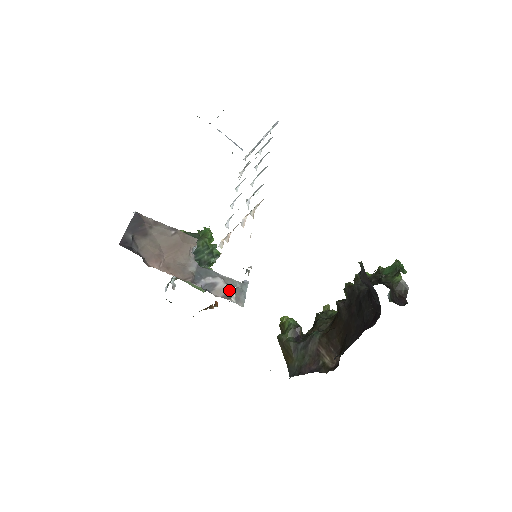
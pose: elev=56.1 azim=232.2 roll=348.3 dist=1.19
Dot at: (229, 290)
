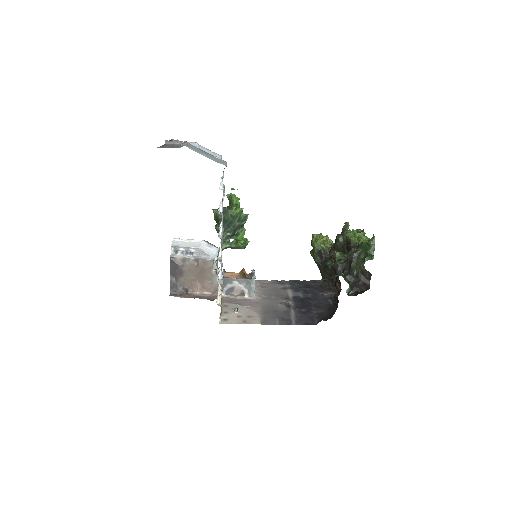
Dot at: (243, 289)
